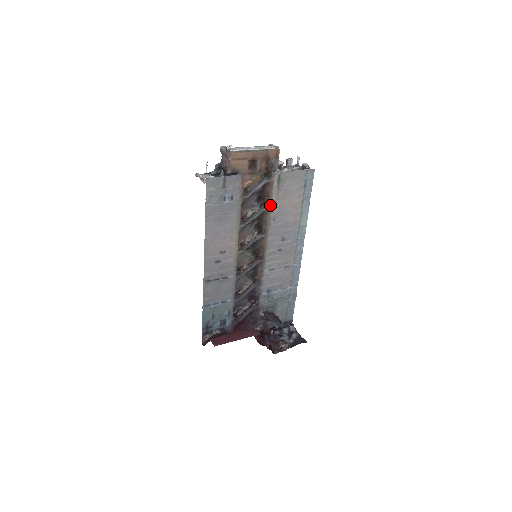
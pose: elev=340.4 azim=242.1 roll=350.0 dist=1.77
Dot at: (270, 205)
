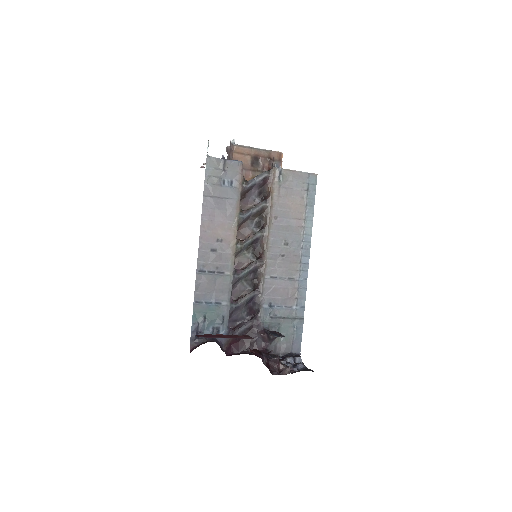
Dot at: (271, 201)
